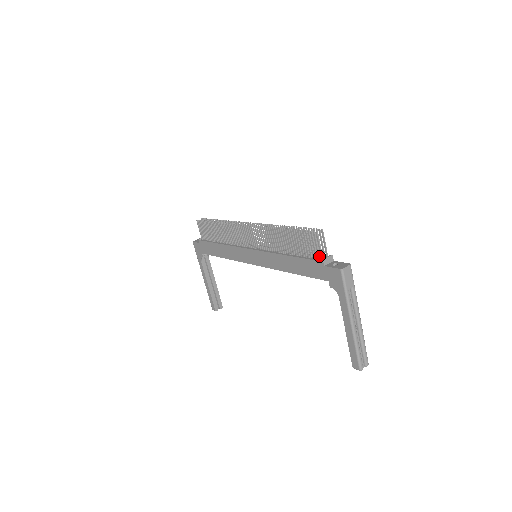
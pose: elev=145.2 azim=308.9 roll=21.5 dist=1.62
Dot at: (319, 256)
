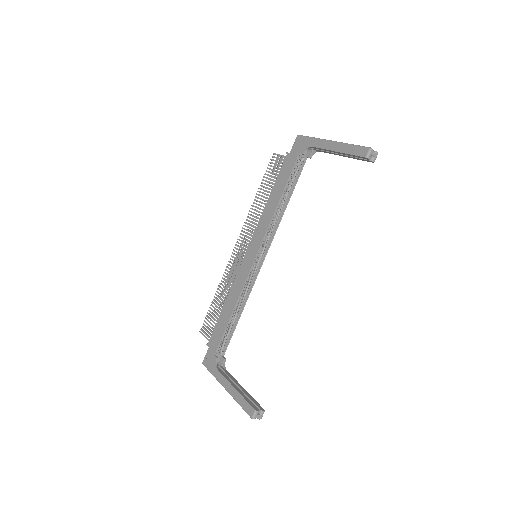
Dot at: (285, 159)
